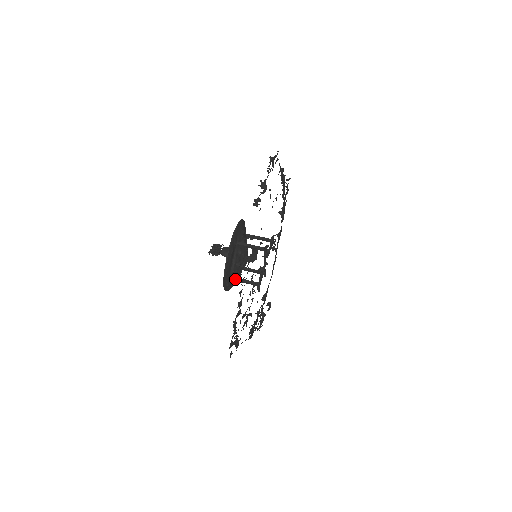
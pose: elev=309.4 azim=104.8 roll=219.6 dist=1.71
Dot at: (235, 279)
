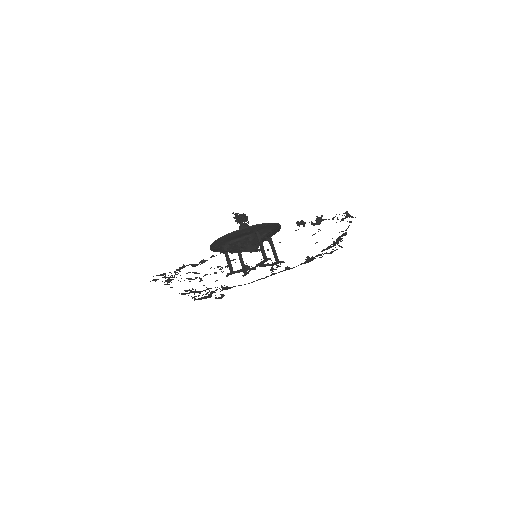
Dot at: (225, 249)
